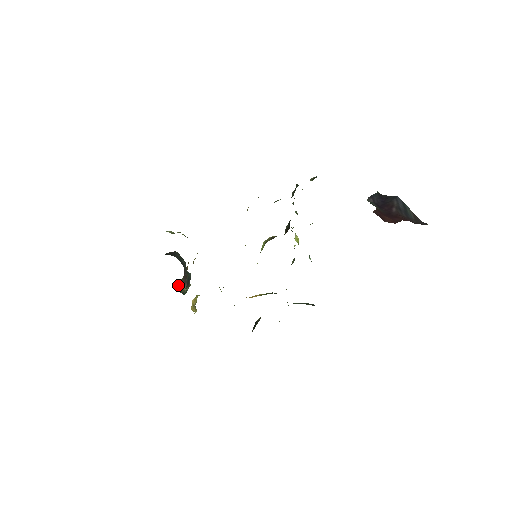
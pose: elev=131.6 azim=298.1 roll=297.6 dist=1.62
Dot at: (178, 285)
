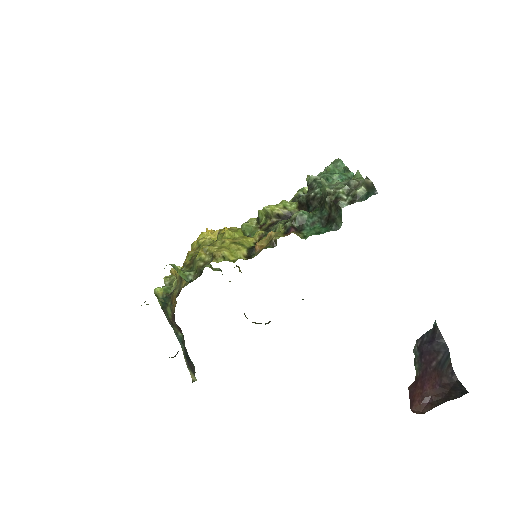
Dot at: (164, 311)
